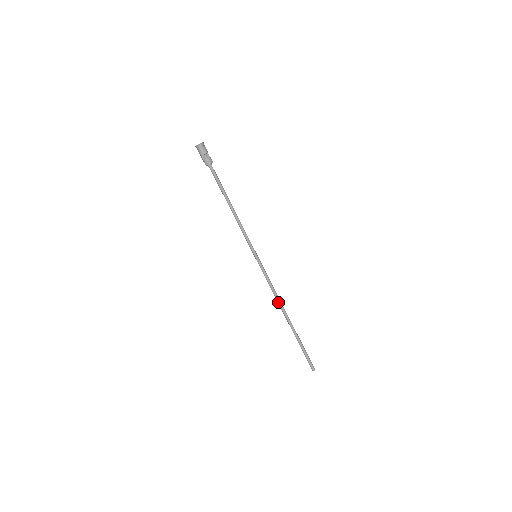
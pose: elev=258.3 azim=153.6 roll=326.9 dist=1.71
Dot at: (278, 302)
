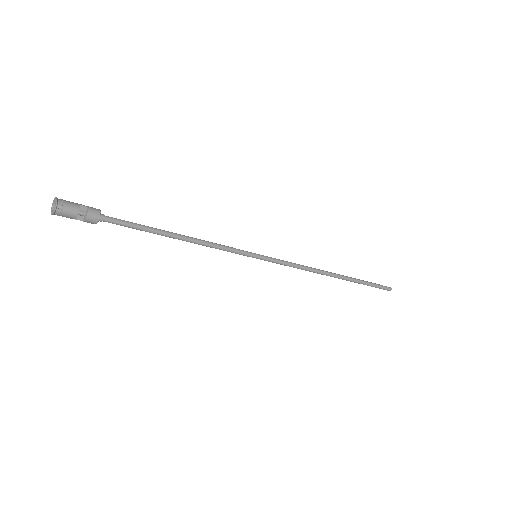
Dot at: occluded
